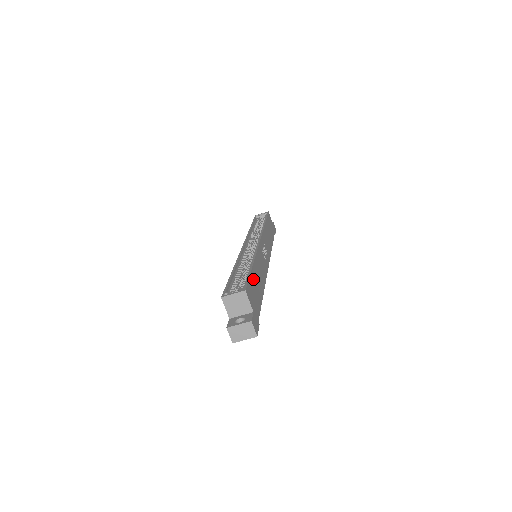
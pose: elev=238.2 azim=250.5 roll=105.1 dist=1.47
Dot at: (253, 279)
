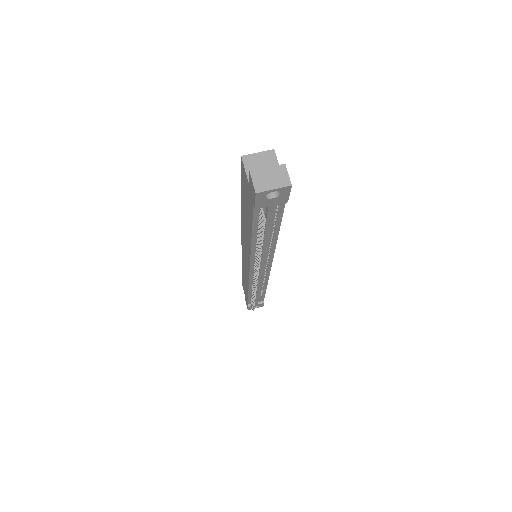
Dot at: occluded
